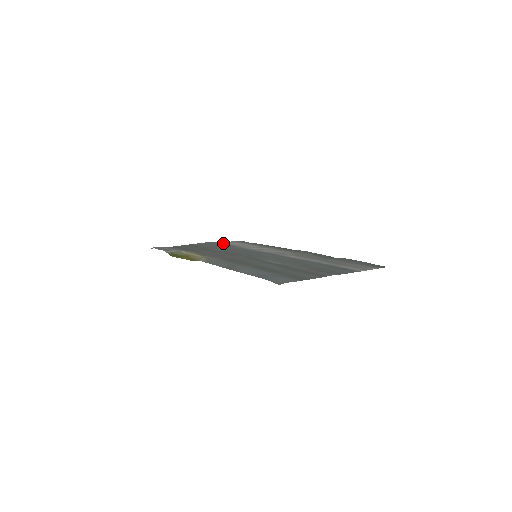
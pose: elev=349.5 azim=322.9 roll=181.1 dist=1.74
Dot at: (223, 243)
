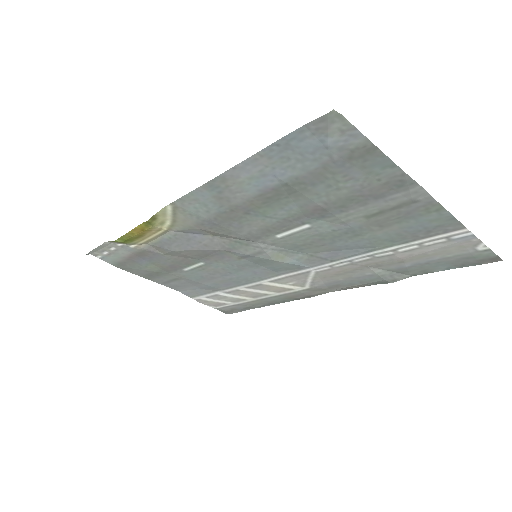
Dot at: (198, 293)
